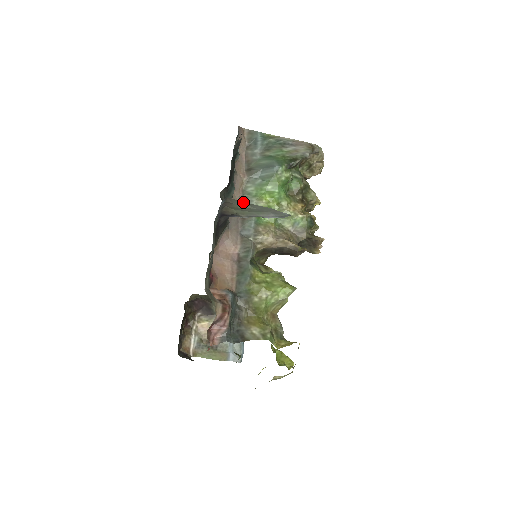
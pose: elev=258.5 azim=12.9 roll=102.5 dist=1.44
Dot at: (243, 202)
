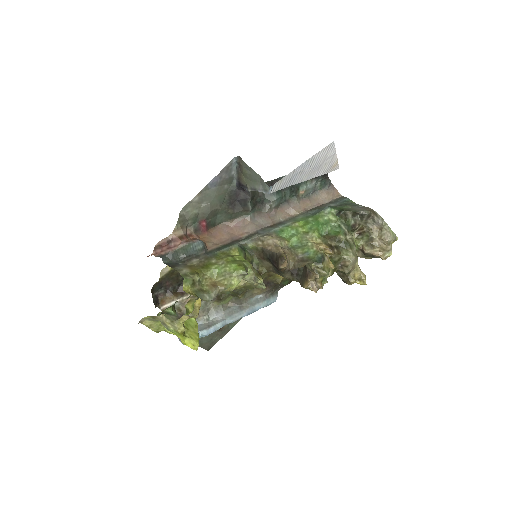
Dot at: (246, 164)
